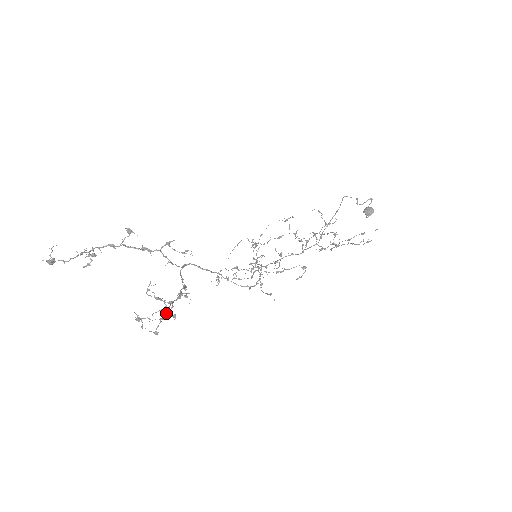
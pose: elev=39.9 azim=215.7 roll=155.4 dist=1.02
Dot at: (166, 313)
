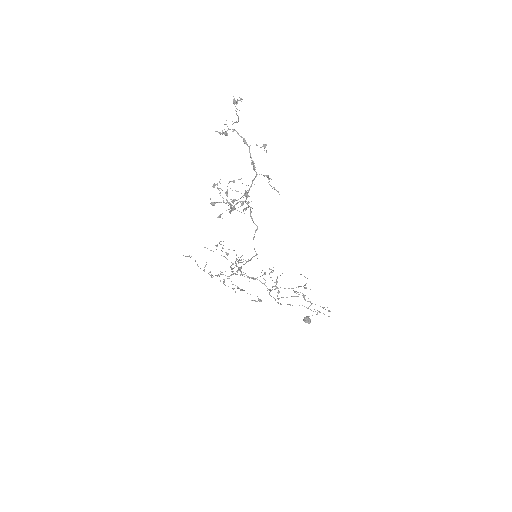
Dot at: occluded
